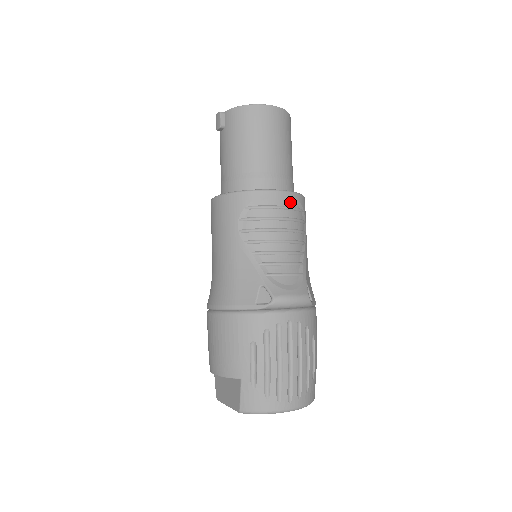
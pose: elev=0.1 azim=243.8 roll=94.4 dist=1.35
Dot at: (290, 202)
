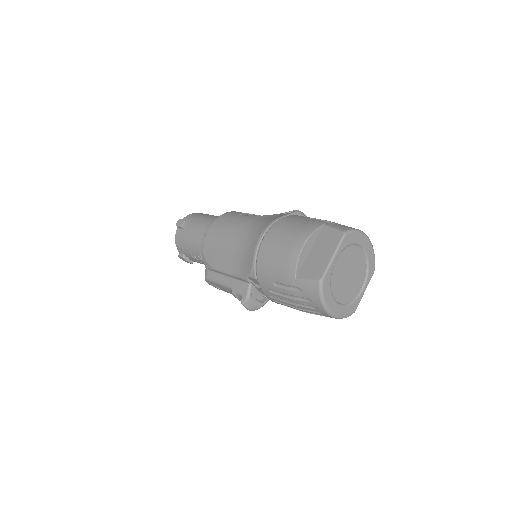
Dot at: occluded
